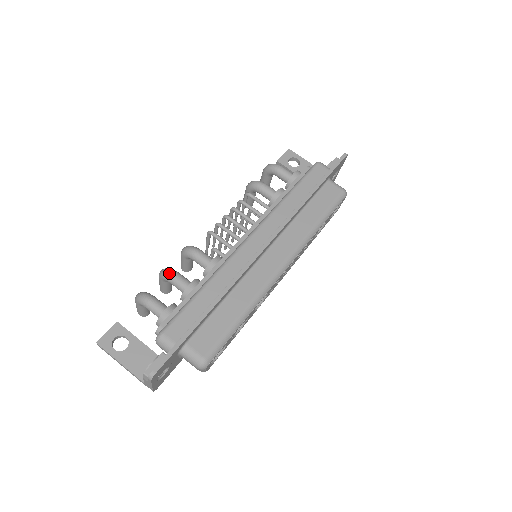
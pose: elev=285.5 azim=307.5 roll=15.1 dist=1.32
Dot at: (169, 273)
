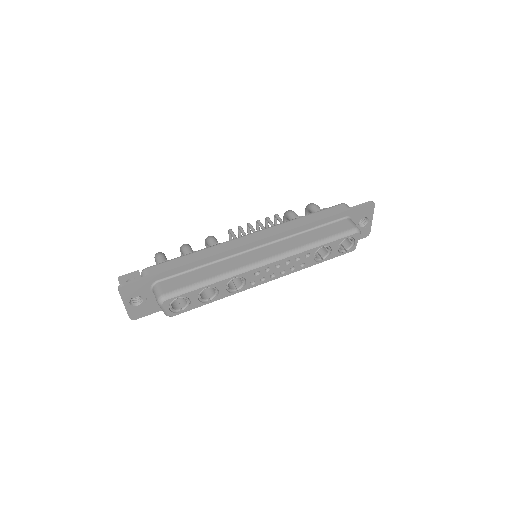
Dot at: (184, 245)
